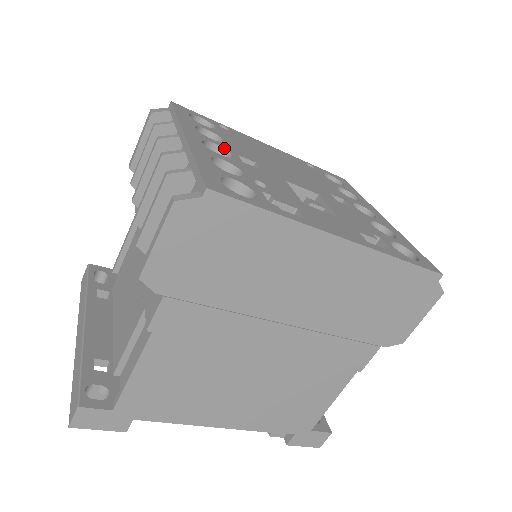
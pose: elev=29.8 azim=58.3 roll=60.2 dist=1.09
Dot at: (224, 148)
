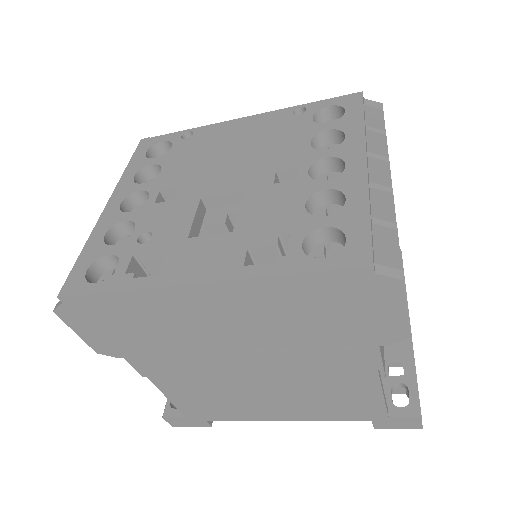
Dot at: (147, 191)
